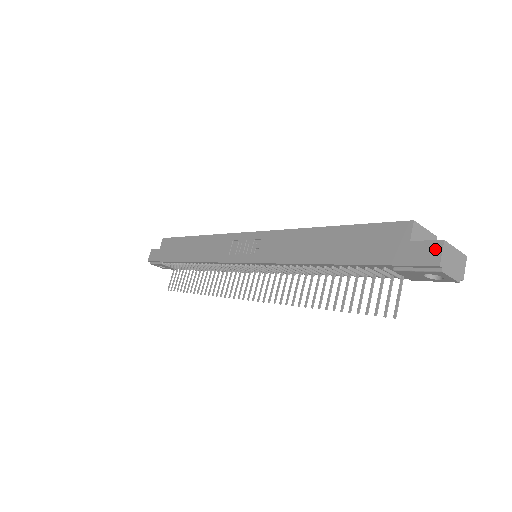
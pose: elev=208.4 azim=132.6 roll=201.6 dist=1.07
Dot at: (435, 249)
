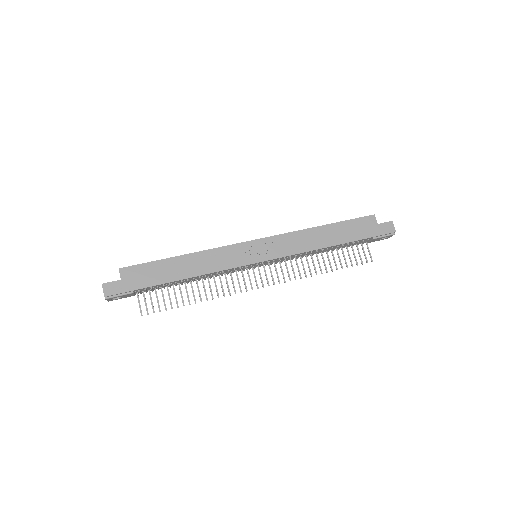
Dot at: (391, 225)
